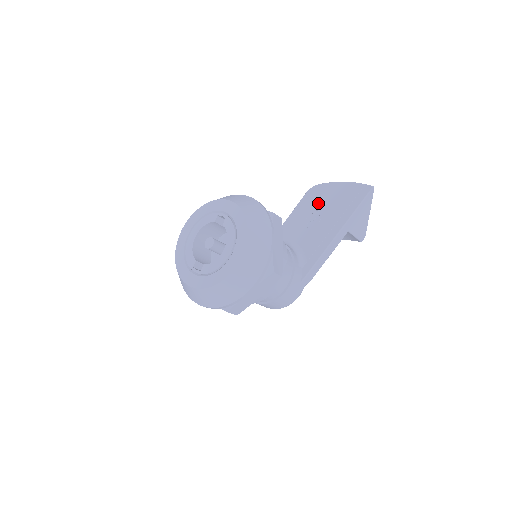
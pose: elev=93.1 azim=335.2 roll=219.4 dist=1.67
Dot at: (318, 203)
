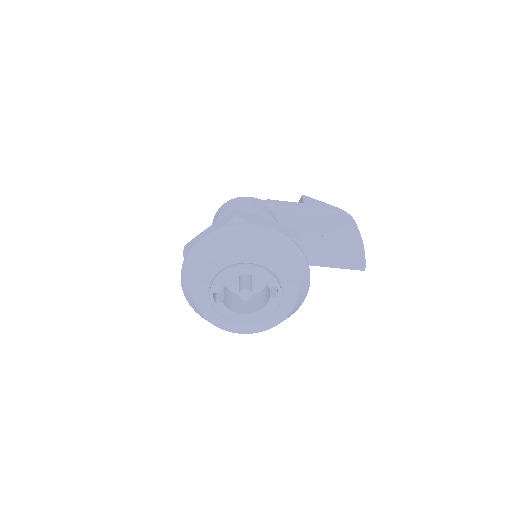
Dot at: (334, 233)
